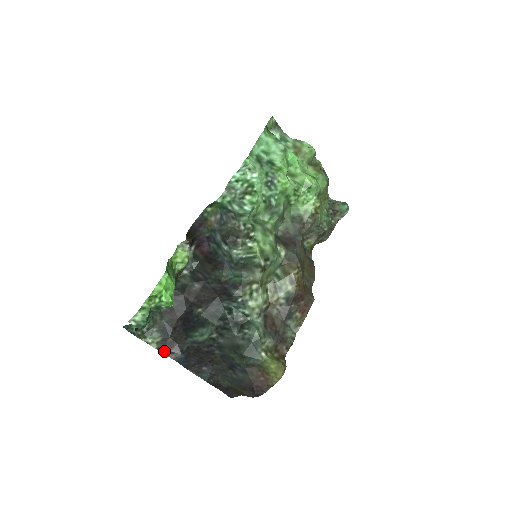
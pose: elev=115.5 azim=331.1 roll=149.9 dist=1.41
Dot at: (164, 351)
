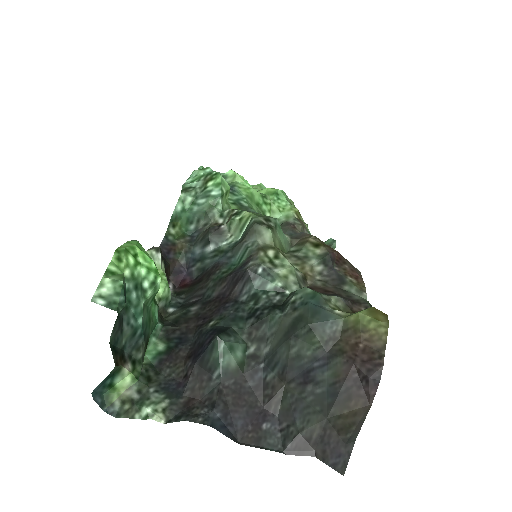
Dot at: (181, 418)
